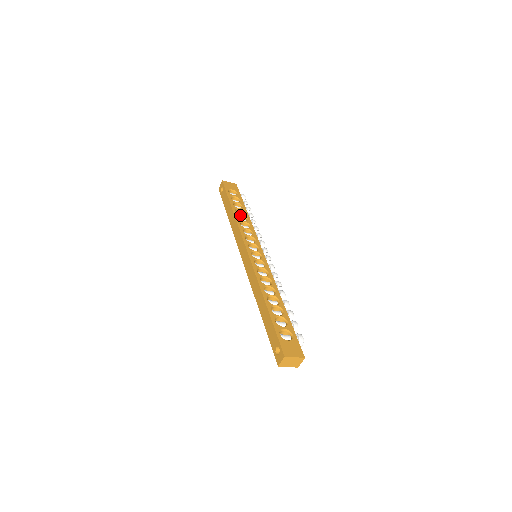
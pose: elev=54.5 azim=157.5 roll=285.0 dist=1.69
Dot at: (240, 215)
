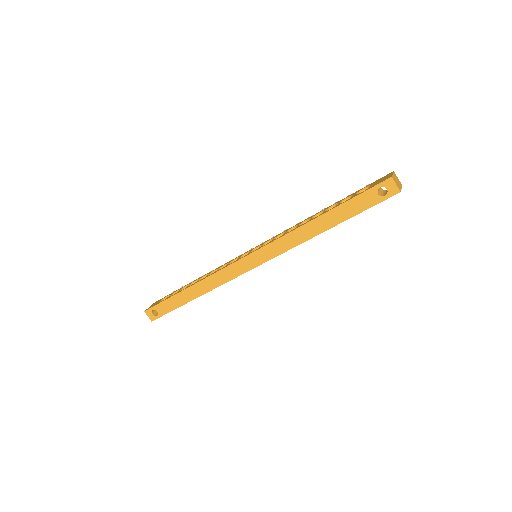
Dot at: occluded
